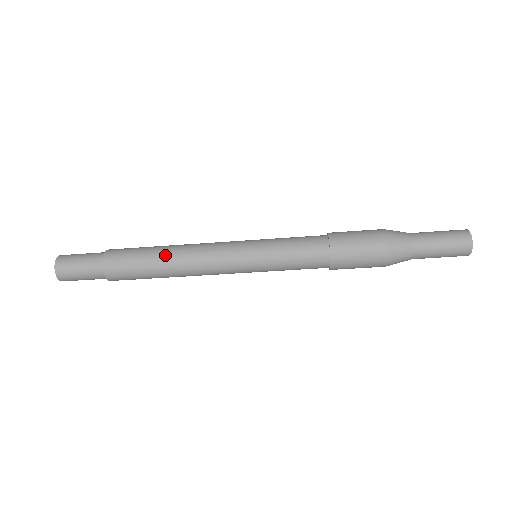
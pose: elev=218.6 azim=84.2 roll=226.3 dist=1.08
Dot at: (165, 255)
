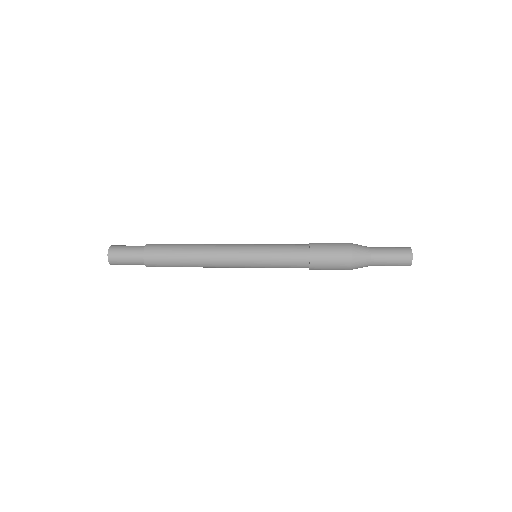
Dot at: (189, 255)
